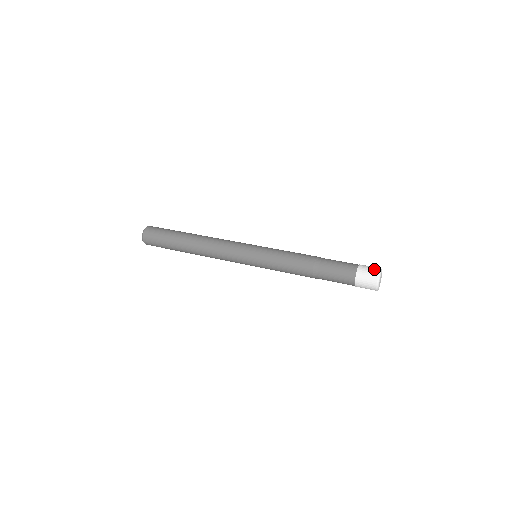
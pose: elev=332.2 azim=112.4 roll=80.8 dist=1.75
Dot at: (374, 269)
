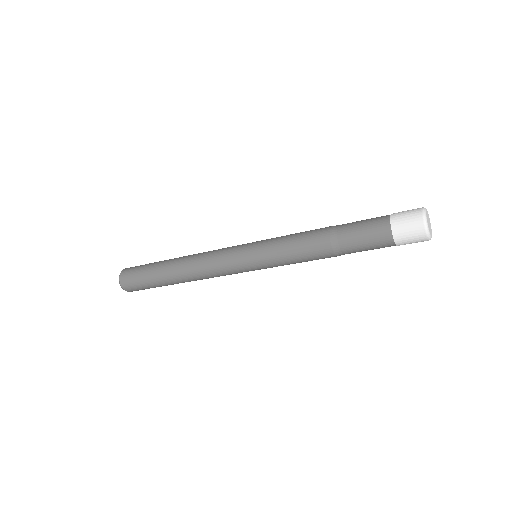
Dot at: (414, 209)
